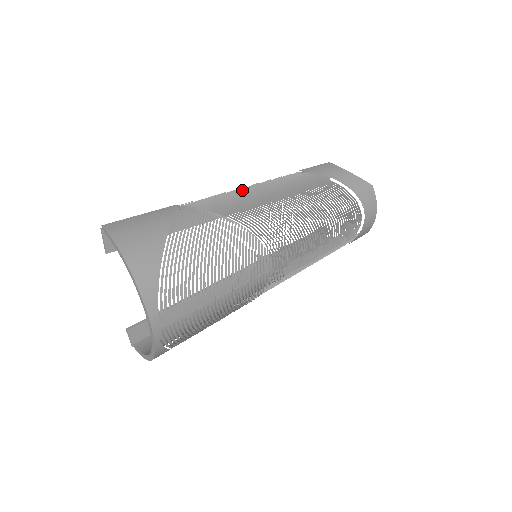
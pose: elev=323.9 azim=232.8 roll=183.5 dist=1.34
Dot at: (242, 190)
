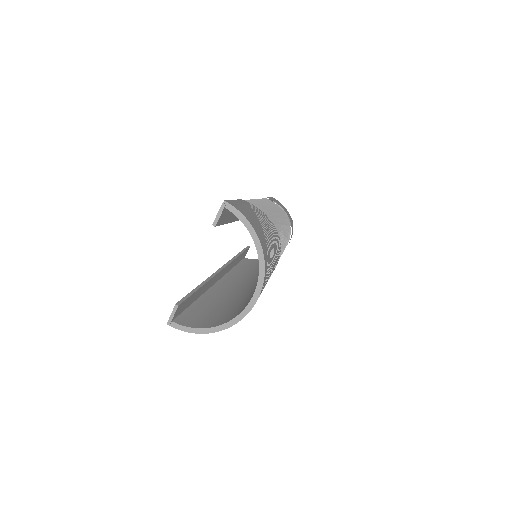
Dot at: (257, 201)
